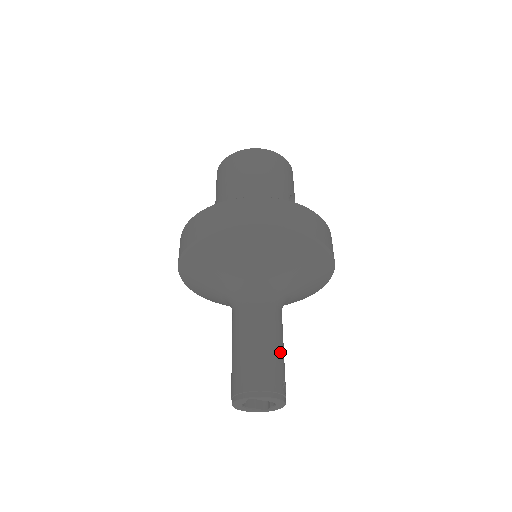
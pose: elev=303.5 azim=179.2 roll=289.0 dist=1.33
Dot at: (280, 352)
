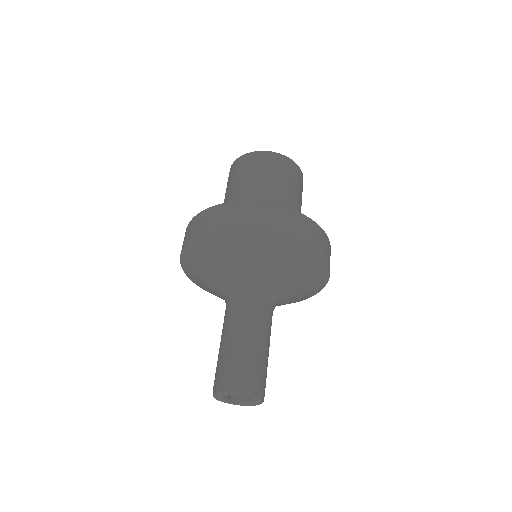
Dot at: occluded
